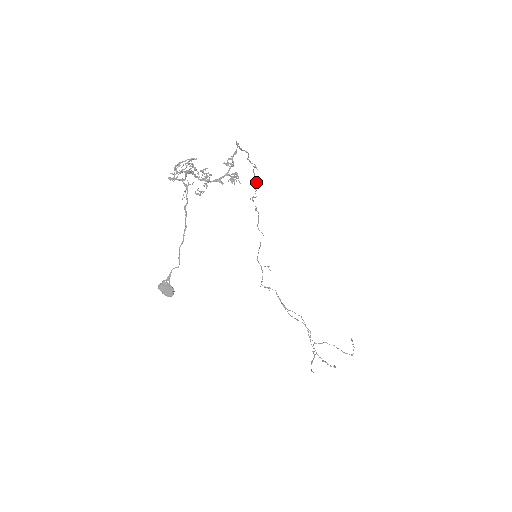
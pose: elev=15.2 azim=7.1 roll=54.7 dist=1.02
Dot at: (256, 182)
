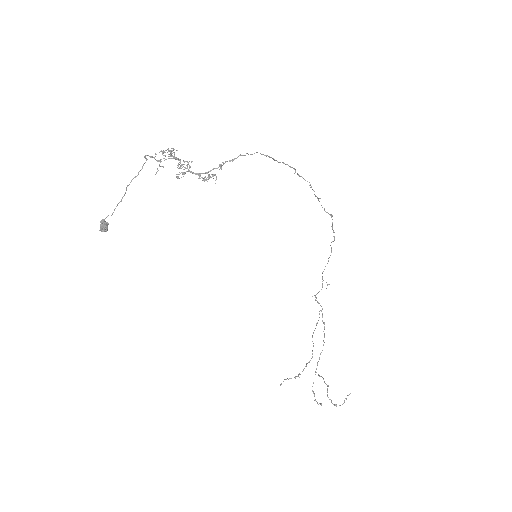
Dot at: occluded
